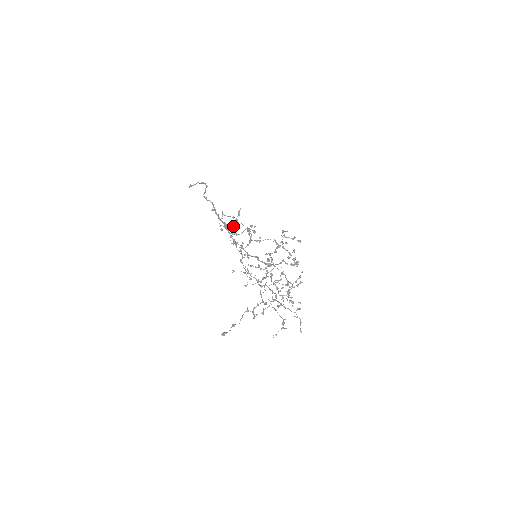
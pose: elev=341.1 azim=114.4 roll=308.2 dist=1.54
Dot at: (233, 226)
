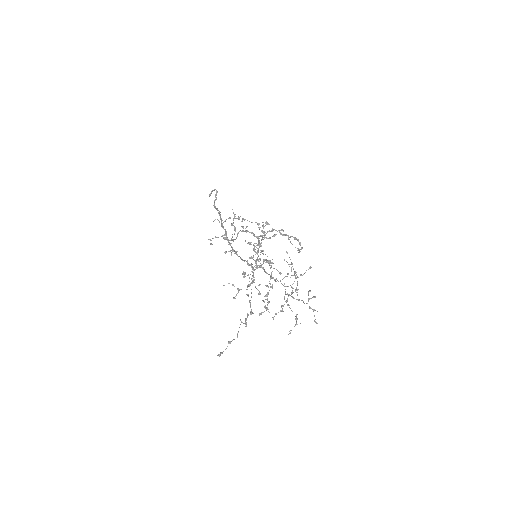
Dot at: (224, 235)
